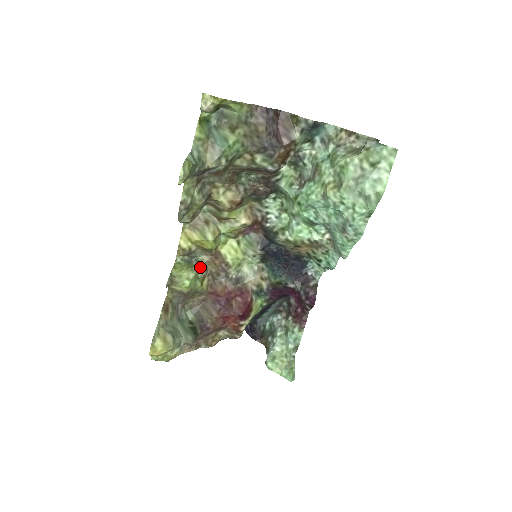
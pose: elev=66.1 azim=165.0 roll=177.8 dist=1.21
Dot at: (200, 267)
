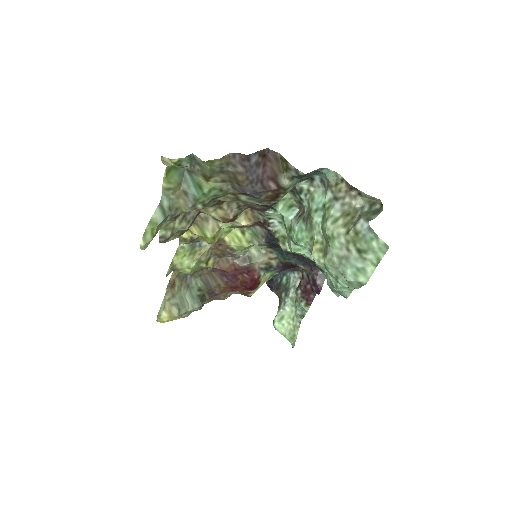
Dot at: (203, 254)
